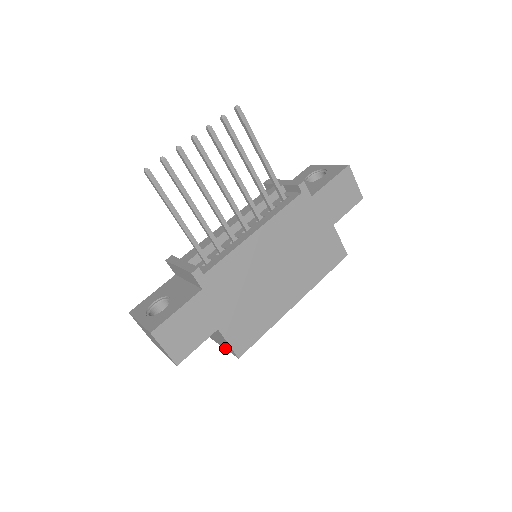
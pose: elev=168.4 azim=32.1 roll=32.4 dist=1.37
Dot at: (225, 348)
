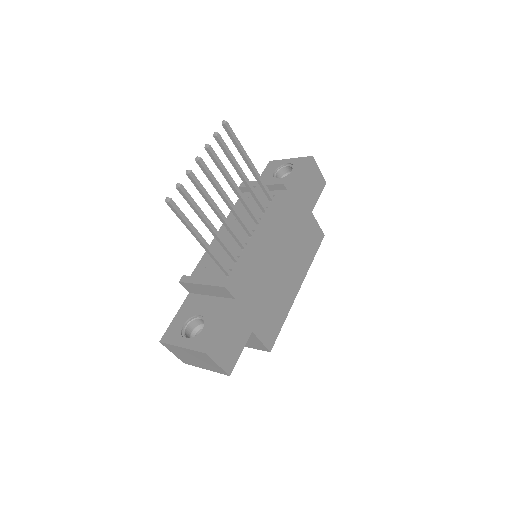
Dot at: (250, 347)
